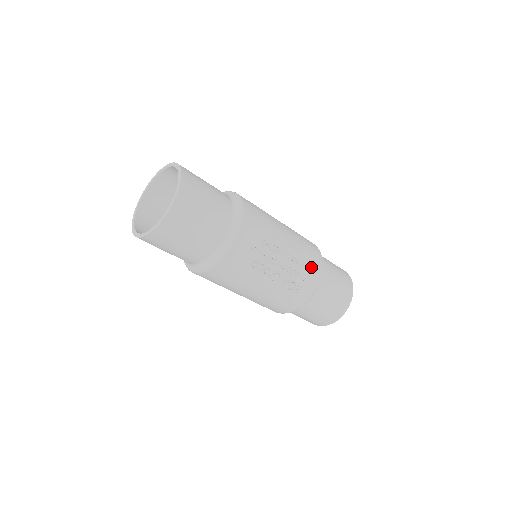
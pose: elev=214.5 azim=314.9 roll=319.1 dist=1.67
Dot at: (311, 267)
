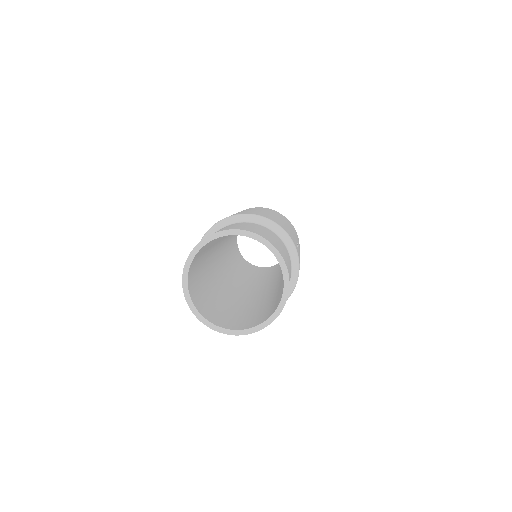
Dot at: occluded
